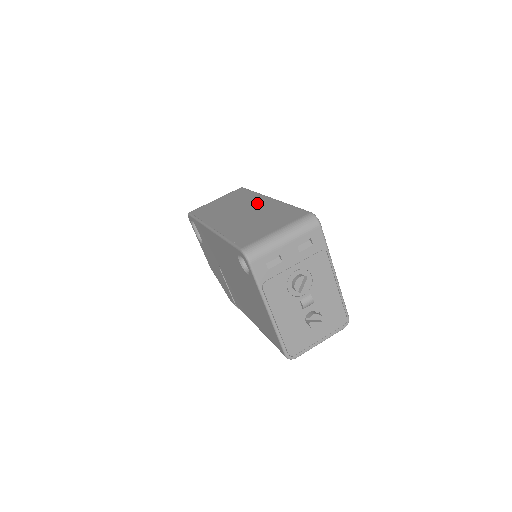
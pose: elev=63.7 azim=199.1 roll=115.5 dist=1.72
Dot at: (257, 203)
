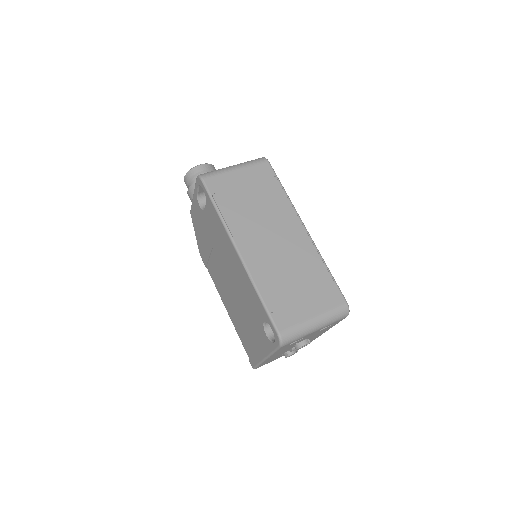
Dot at: (290, 229)
